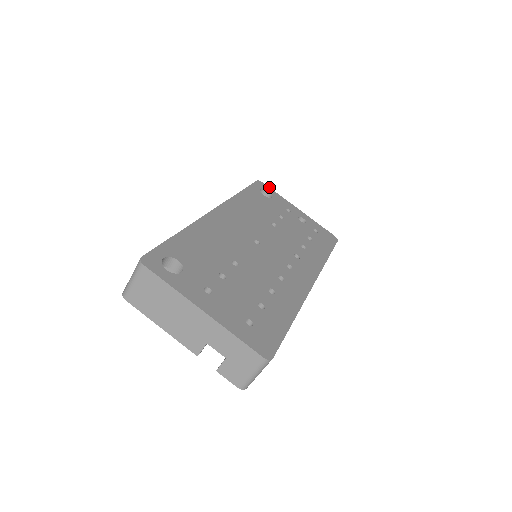
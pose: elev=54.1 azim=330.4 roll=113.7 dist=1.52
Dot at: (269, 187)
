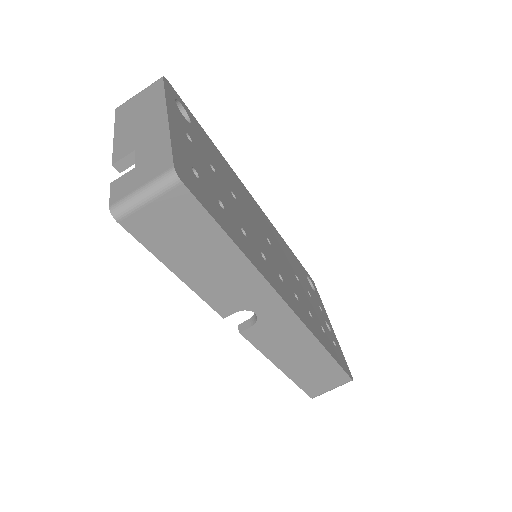
Dot at: occluded
